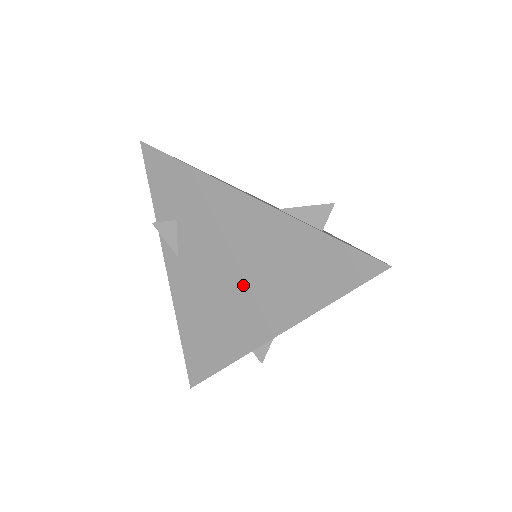
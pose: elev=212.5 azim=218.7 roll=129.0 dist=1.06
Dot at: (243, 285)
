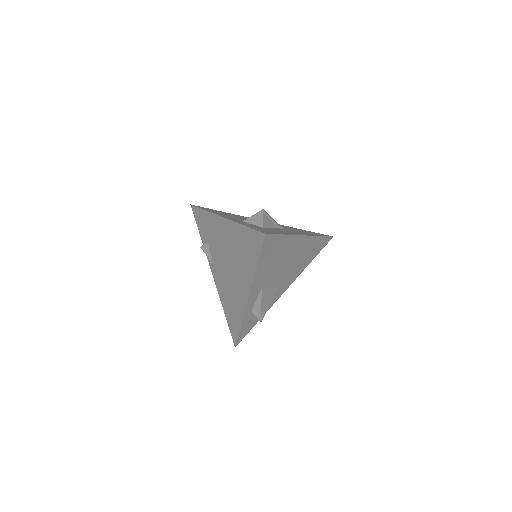
Dot at: (232, 270)
